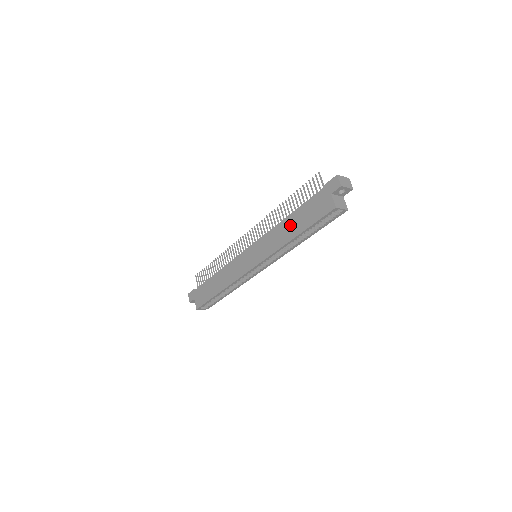
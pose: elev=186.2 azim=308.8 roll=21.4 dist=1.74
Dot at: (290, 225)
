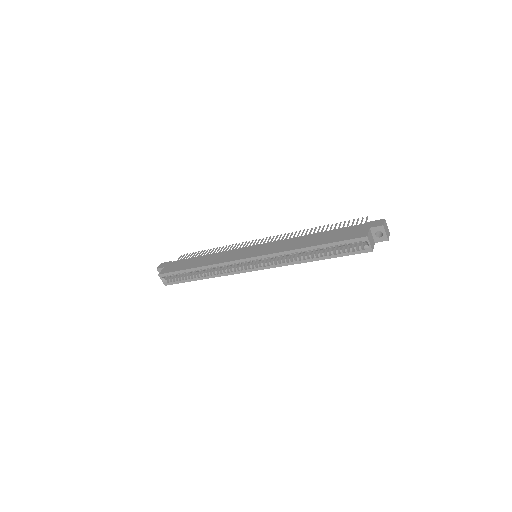
Dot at: (312, 238)
